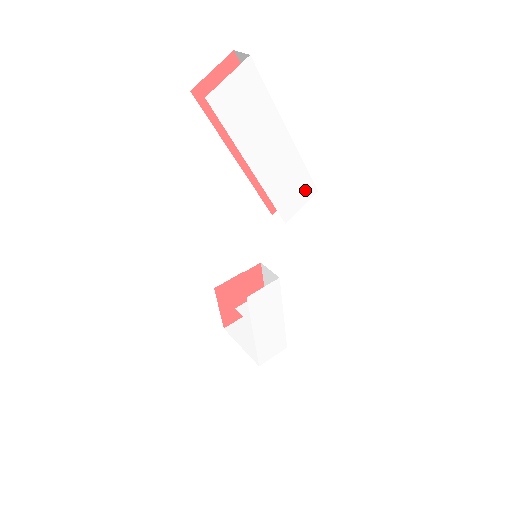
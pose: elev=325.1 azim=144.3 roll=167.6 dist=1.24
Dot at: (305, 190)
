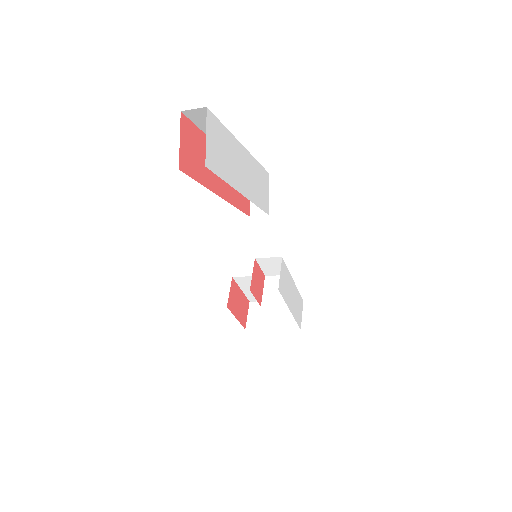
Dot at: (264, 180)
